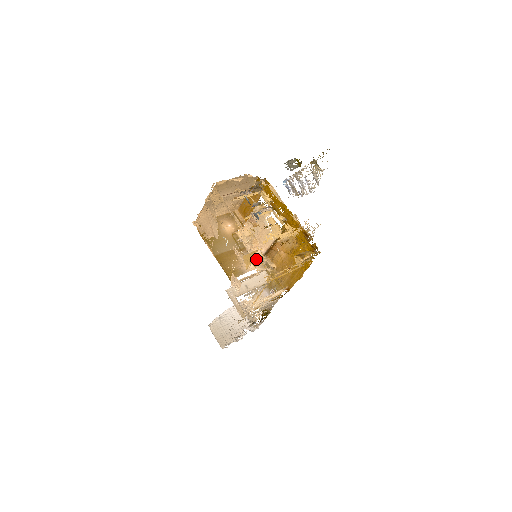
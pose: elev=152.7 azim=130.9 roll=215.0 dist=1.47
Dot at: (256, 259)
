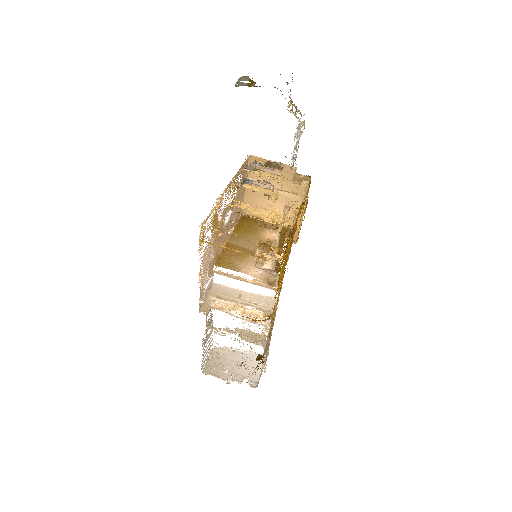
Dot at: (214, 221)
